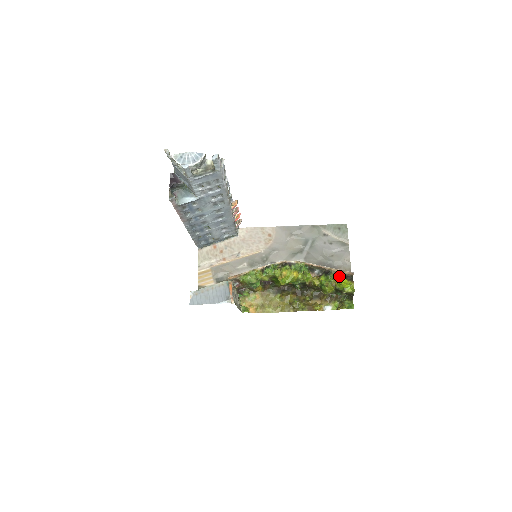
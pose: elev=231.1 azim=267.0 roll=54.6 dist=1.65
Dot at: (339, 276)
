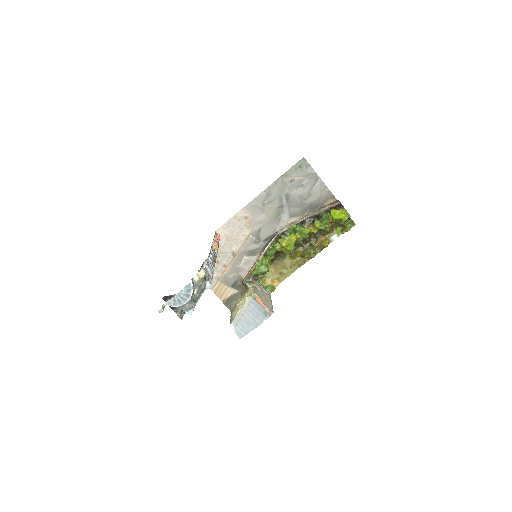
Dot at: (330, 213)
